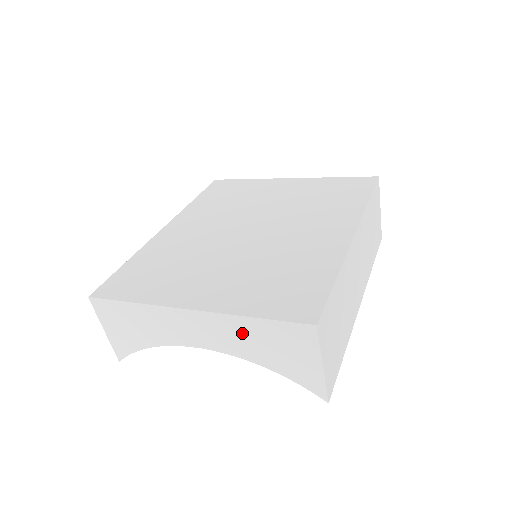
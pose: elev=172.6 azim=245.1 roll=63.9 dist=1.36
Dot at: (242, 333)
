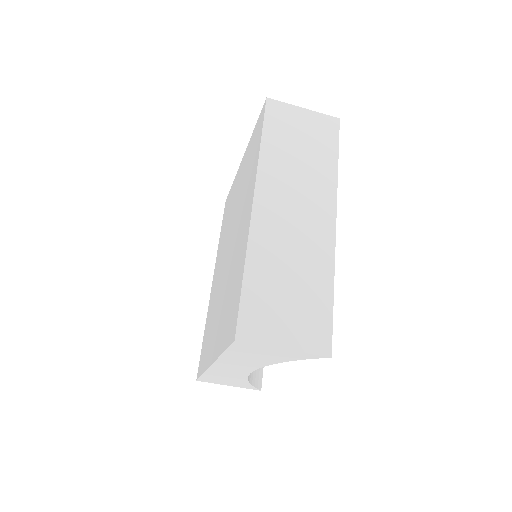
Dot at: (239, 359)
